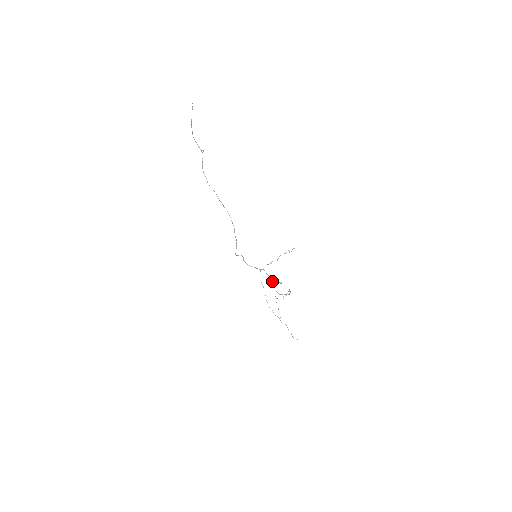
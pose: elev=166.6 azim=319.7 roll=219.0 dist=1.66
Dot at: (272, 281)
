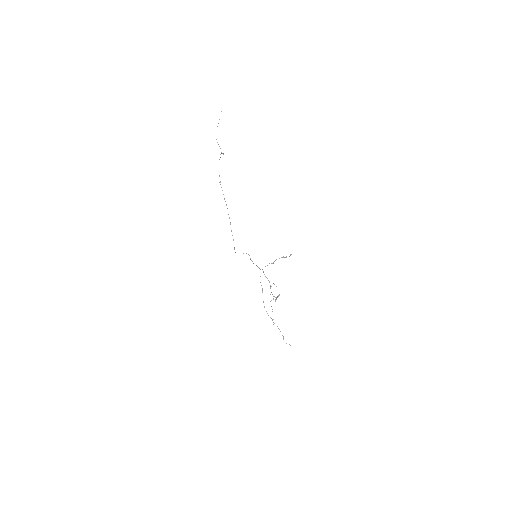
Dot at: (269, 282)
